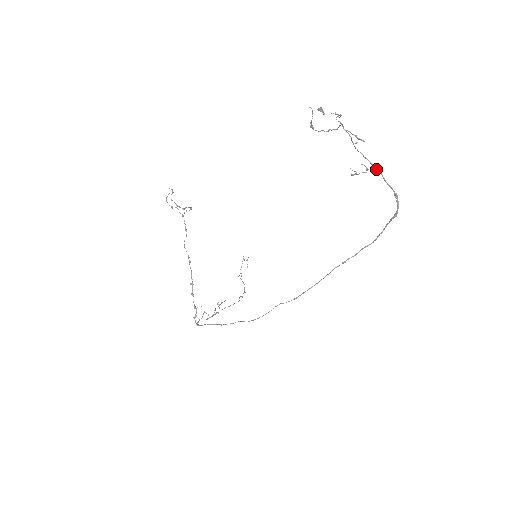
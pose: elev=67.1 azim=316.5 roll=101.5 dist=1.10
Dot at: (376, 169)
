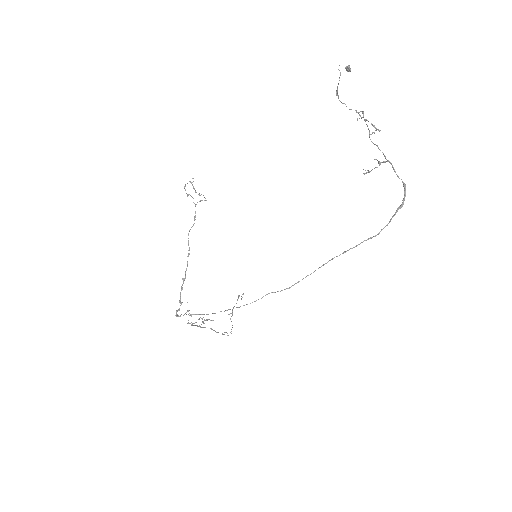
Dot at: (388, 161)
